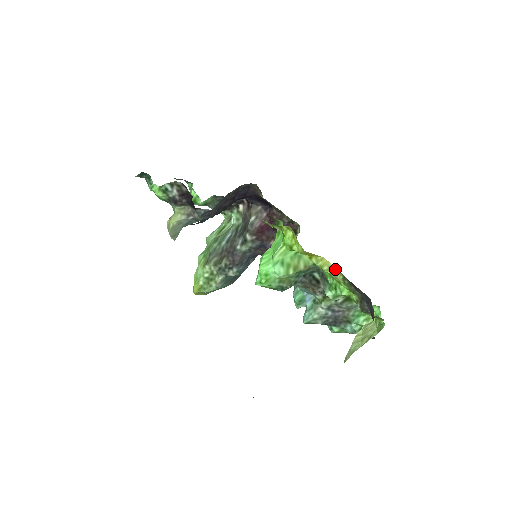
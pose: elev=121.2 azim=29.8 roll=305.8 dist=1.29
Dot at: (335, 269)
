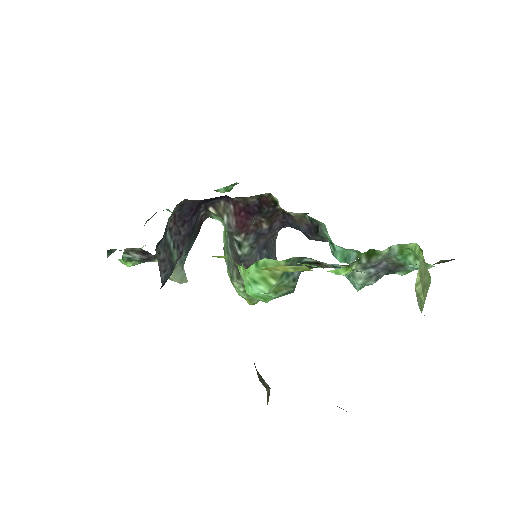
Dot at: (300, 267)
